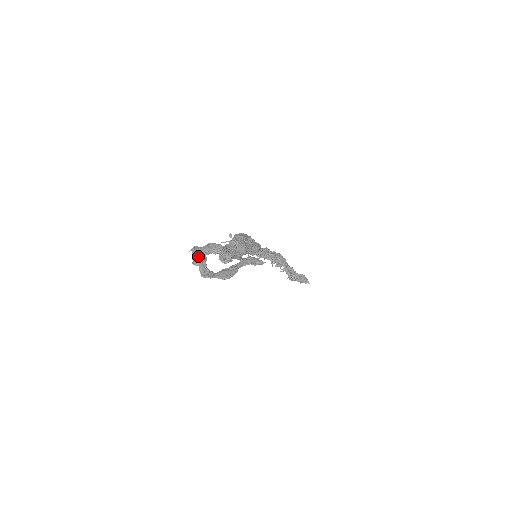
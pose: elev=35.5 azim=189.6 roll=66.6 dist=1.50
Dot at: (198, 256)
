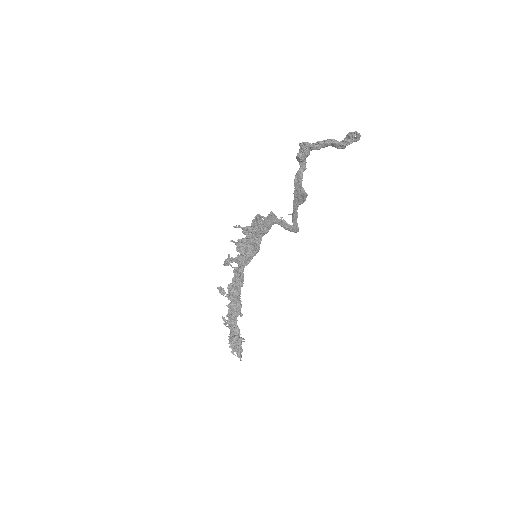
Dot at: (309, 147)
